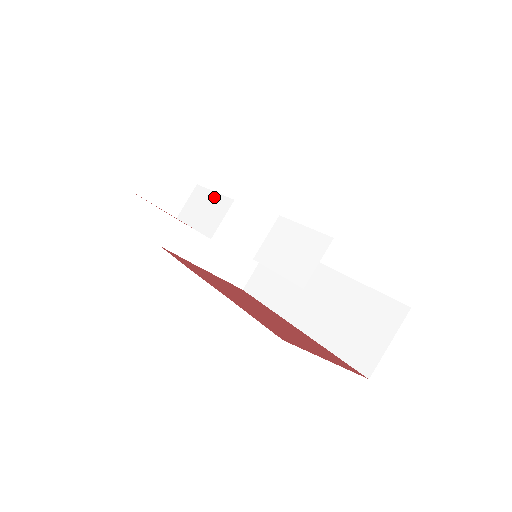
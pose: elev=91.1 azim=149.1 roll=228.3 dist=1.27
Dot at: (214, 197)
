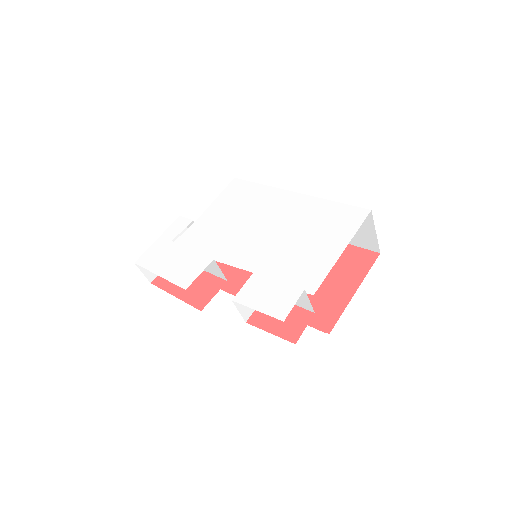
Dot at: occluded
